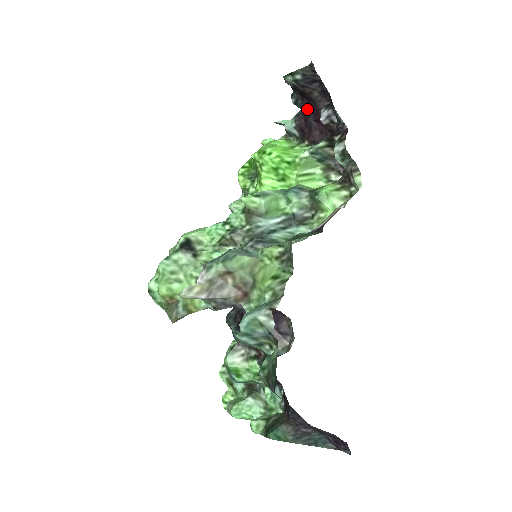
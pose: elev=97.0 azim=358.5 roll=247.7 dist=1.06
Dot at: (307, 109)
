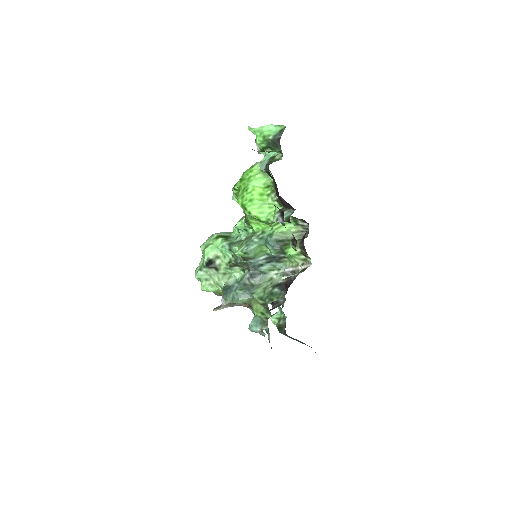
Dot at: occluded
